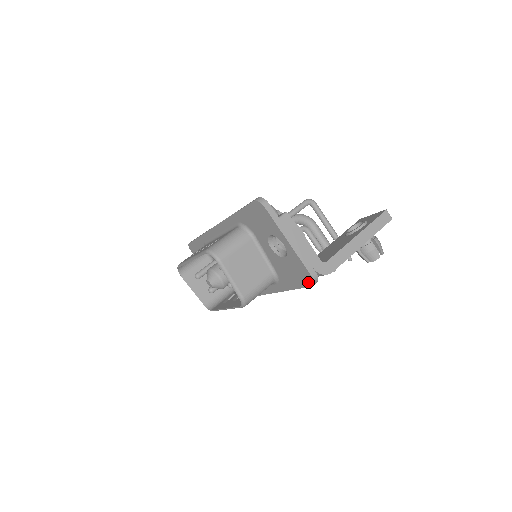
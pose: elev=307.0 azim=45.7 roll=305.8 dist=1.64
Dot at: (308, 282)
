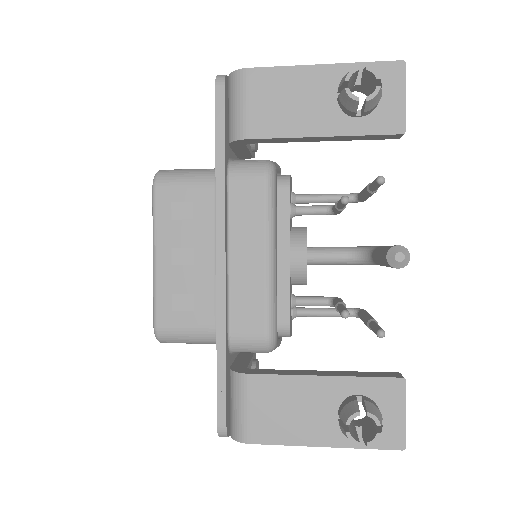
Dot at: (217, 91)
